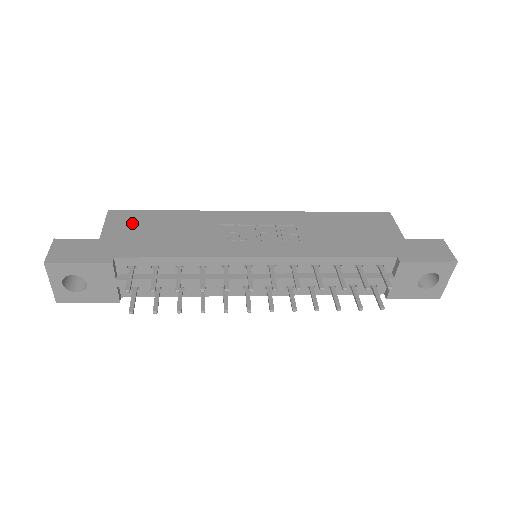
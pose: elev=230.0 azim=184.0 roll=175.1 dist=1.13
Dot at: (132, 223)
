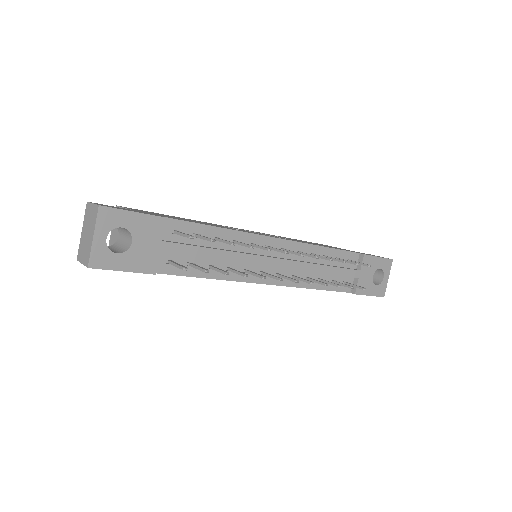
Dot at: (150, 212)
